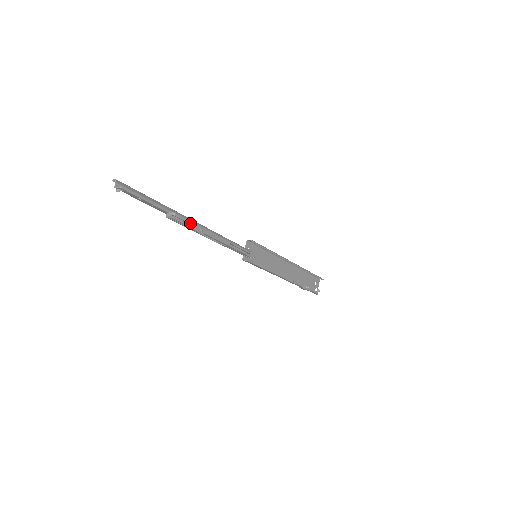
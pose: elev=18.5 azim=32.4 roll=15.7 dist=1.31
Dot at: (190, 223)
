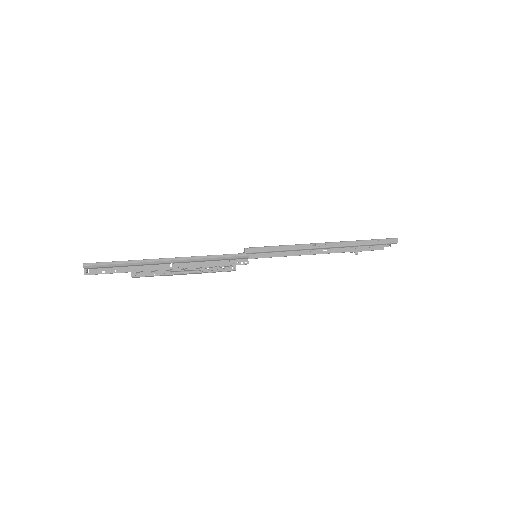
Dot at: (150, 276)
